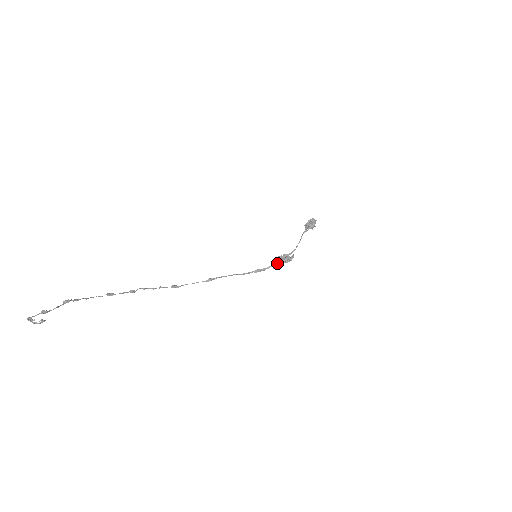
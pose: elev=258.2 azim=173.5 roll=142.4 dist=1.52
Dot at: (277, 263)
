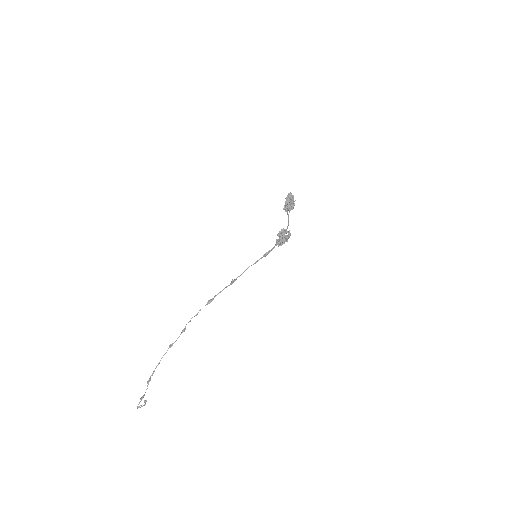
Dot at: (279, 244)
